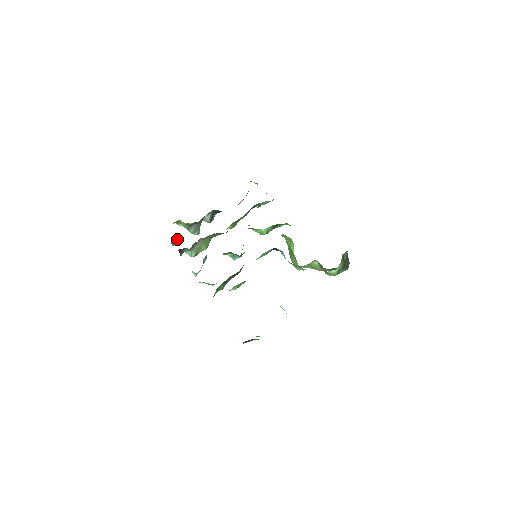
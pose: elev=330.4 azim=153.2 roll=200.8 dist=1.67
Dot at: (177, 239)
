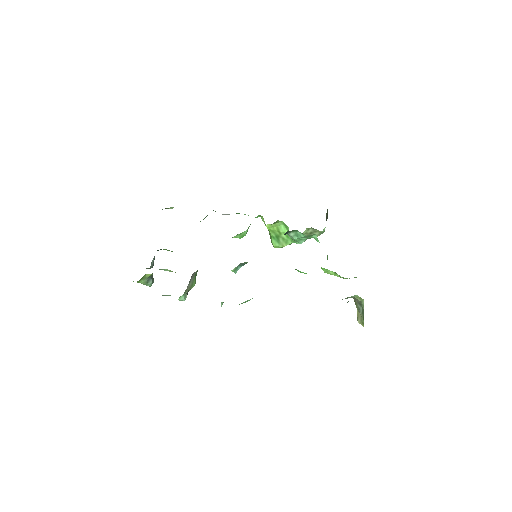
Dot at: occluded
